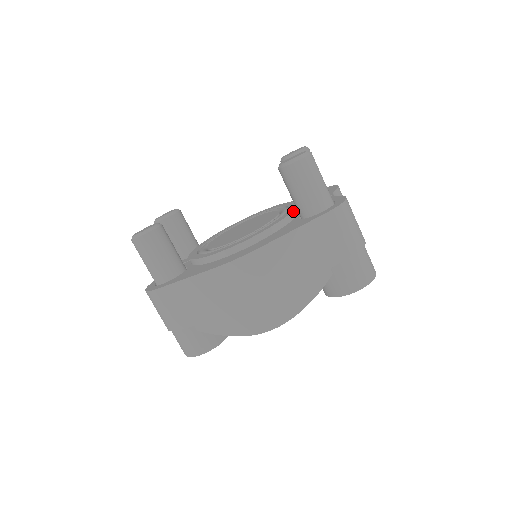
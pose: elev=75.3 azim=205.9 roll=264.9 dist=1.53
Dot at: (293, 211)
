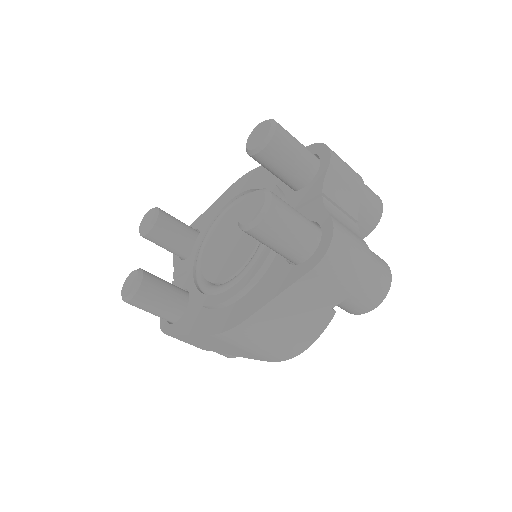
Dot at: occluded
